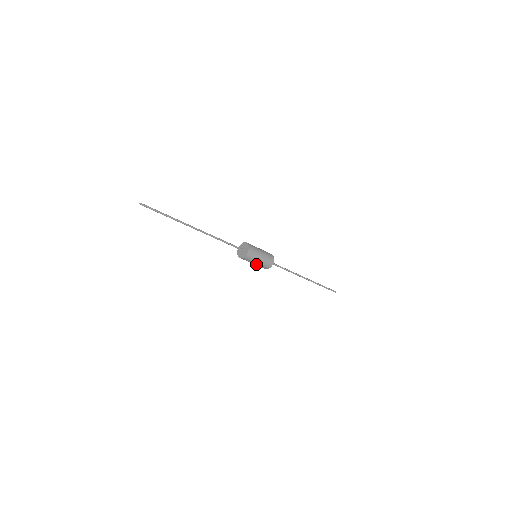
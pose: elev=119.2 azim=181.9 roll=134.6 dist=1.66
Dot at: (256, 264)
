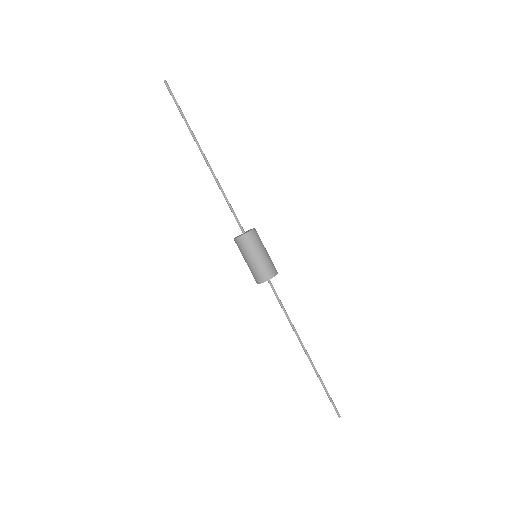
Dot at: (256, 260)
